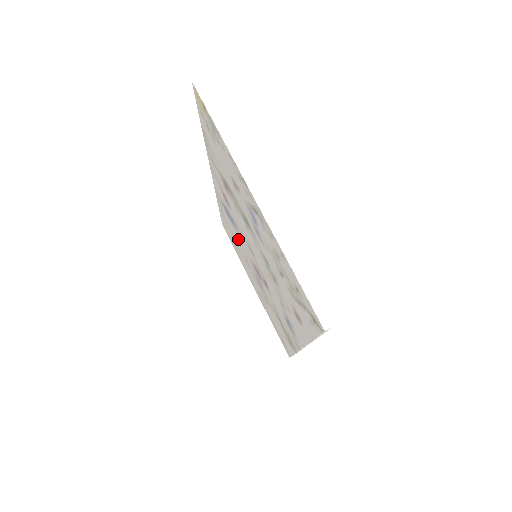
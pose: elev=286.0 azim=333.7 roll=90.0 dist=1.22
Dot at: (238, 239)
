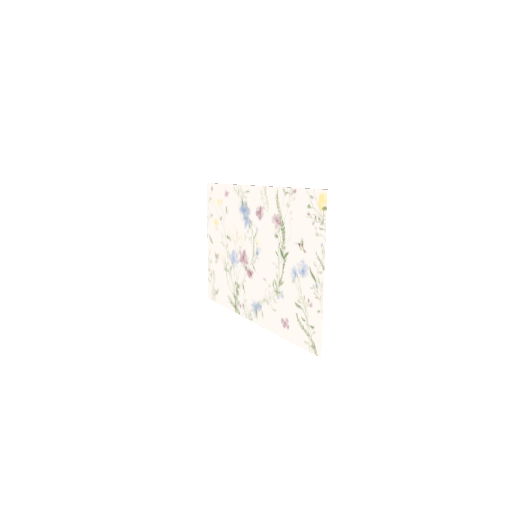
Dot at: (236, 225)
